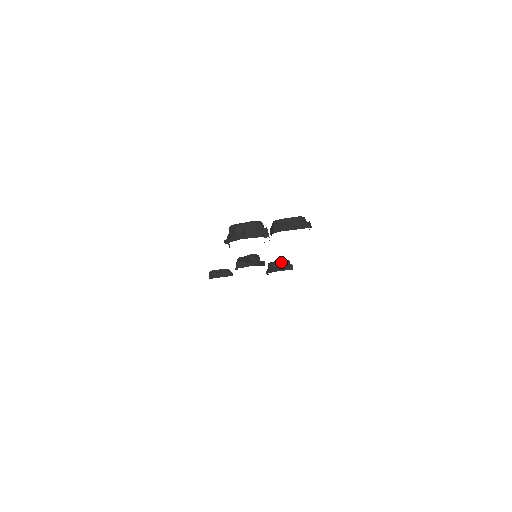
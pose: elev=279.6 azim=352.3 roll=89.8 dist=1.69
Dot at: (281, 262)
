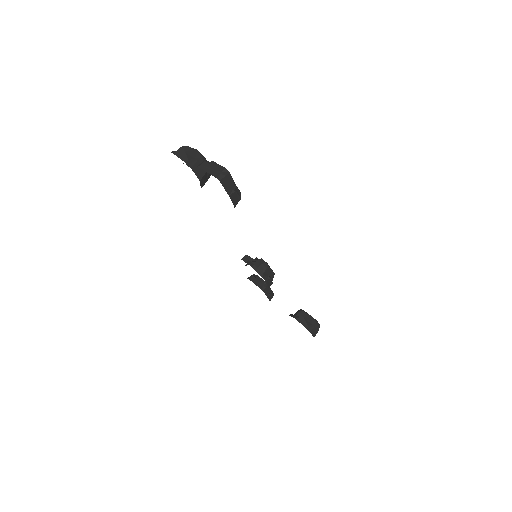
Dot at: (308, 316)
